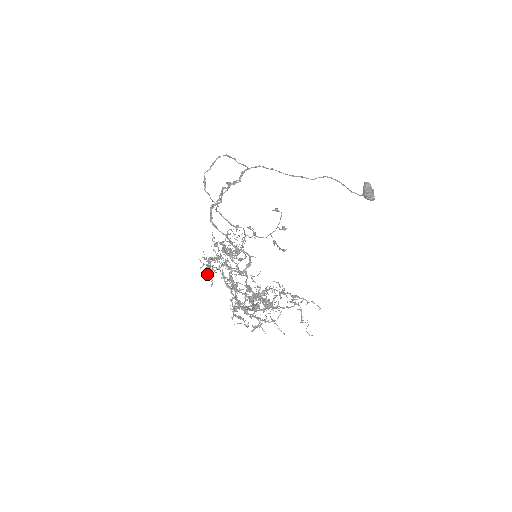
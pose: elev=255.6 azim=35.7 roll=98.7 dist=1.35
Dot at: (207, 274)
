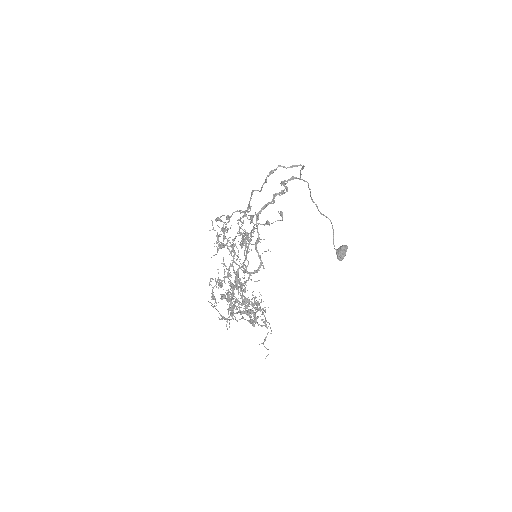
Dot at: occluded
